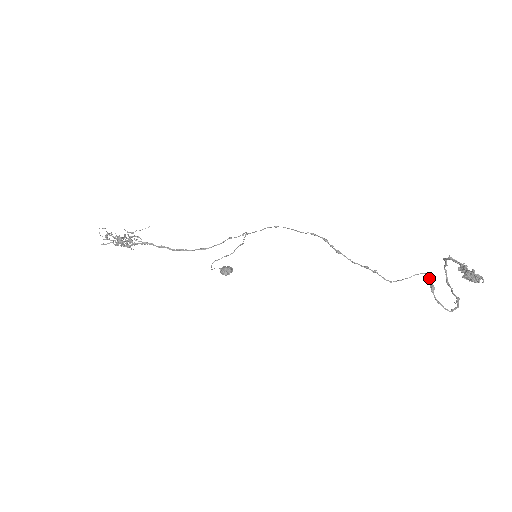
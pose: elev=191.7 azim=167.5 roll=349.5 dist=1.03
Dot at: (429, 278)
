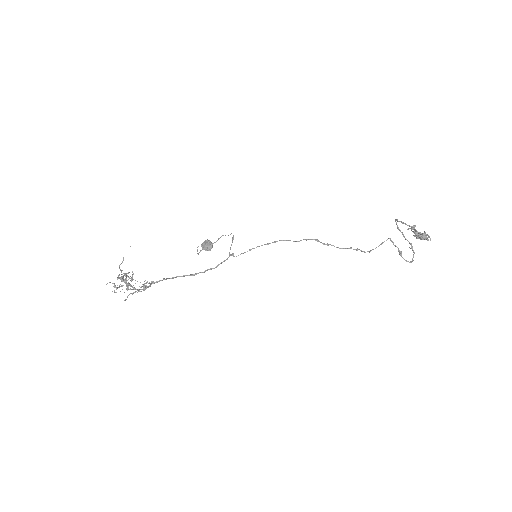
Dot at: (396, 246)
